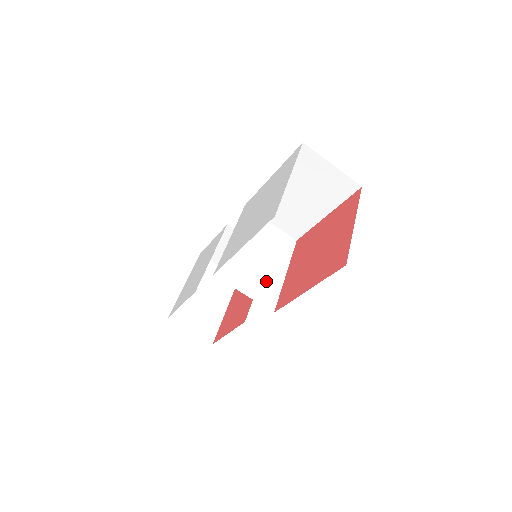
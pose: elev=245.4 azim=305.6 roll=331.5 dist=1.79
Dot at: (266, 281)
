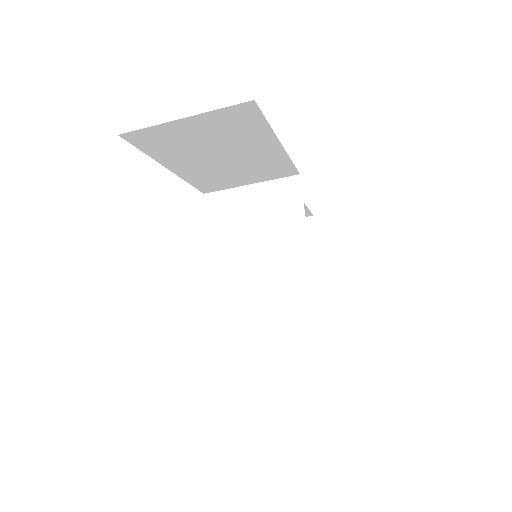
Dot at: (286, 285)
